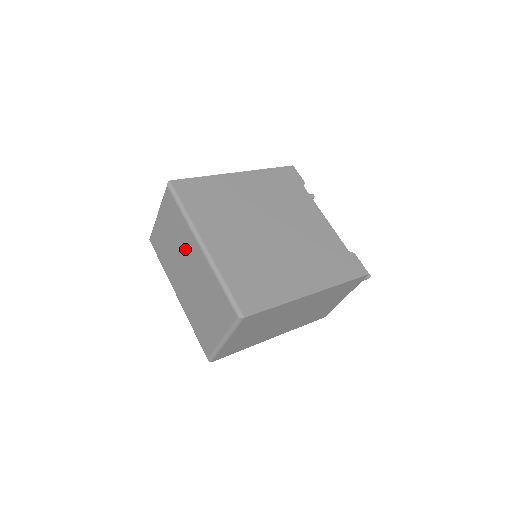
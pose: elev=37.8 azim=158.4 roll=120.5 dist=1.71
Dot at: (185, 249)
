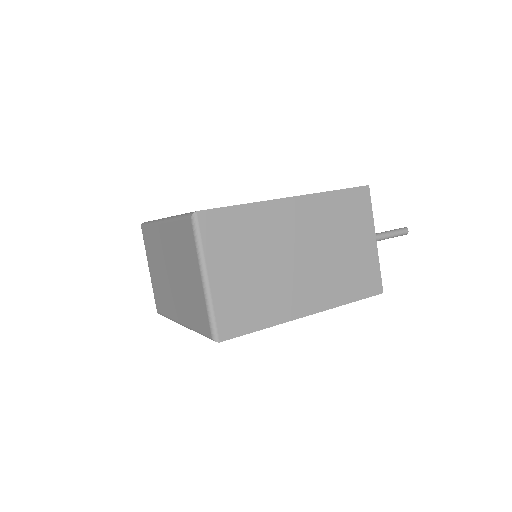
Dot at: (161, 252)
